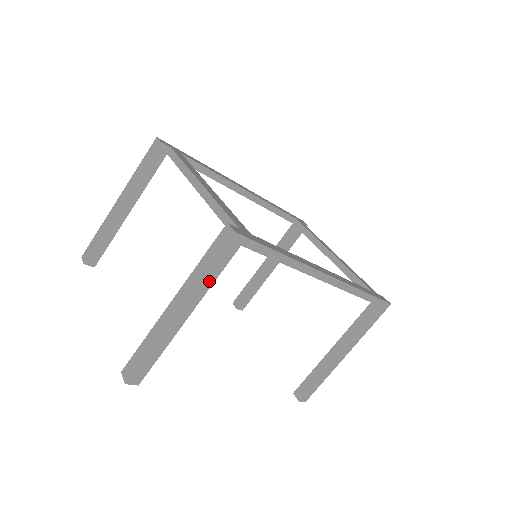
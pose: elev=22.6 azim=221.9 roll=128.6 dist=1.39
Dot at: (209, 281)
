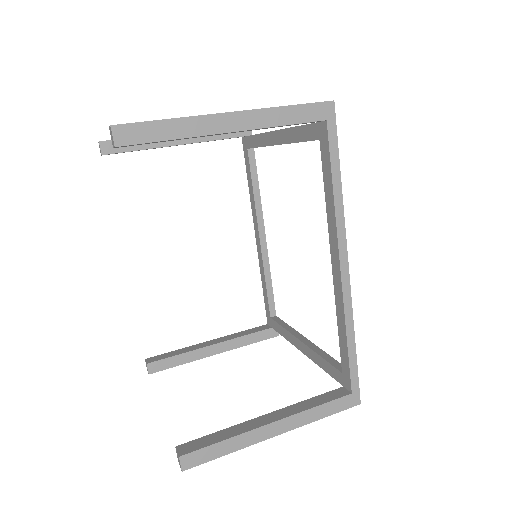
Dot at: (280, 119)
